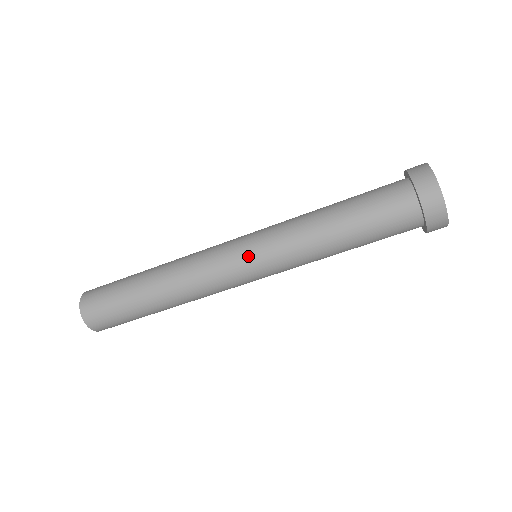
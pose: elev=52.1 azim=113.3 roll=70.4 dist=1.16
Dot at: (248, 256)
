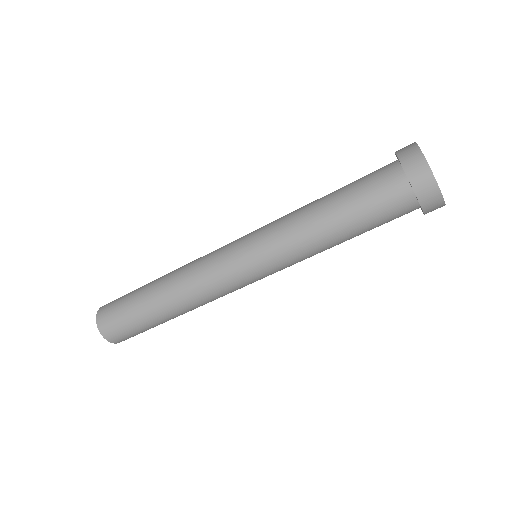
Dot at: (242, 244)
